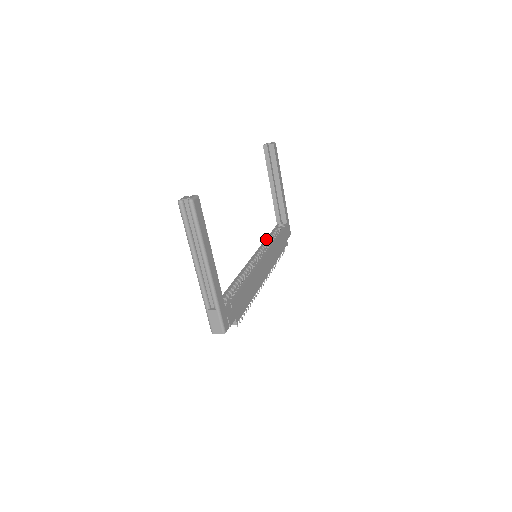
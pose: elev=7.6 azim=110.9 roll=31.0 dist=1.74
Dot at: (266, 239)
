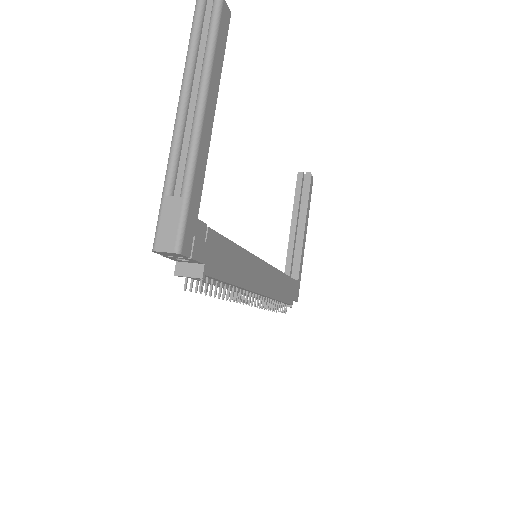
Dot at: occluded
